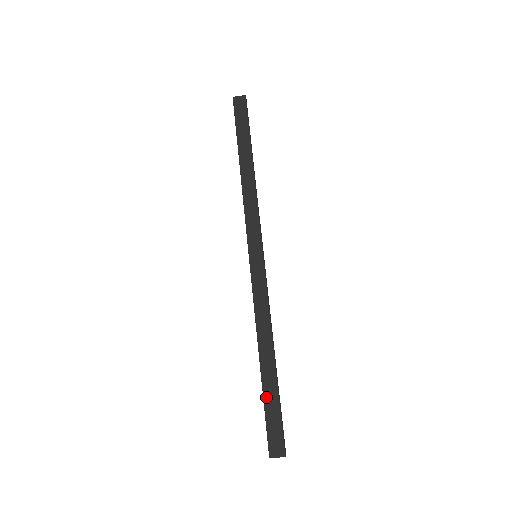
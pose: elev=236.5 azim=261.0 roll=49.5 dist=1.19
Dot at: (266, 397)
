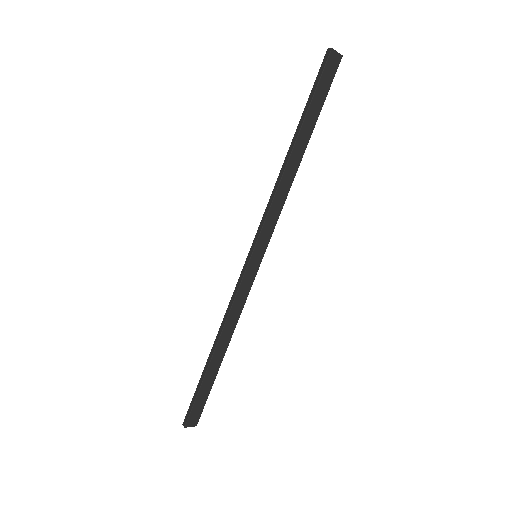
Dot at: (204, 383)
